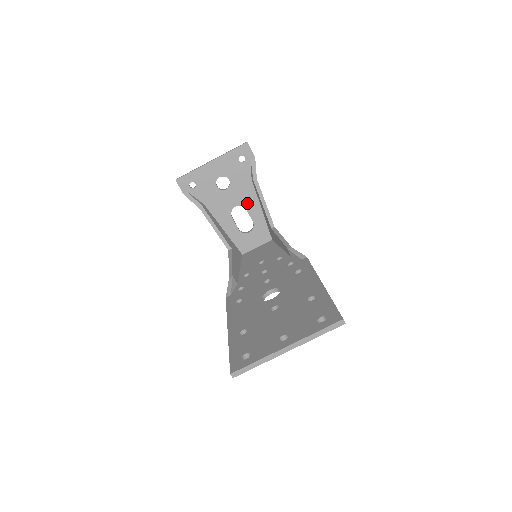
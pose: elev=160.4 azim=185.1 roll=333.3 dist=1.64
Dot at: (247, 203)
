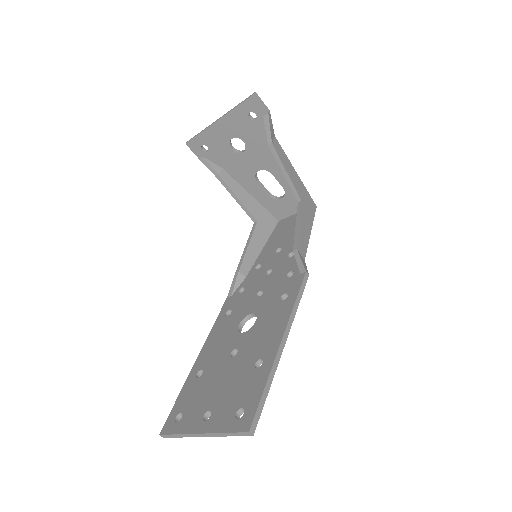
Dot at: (271, 167)
